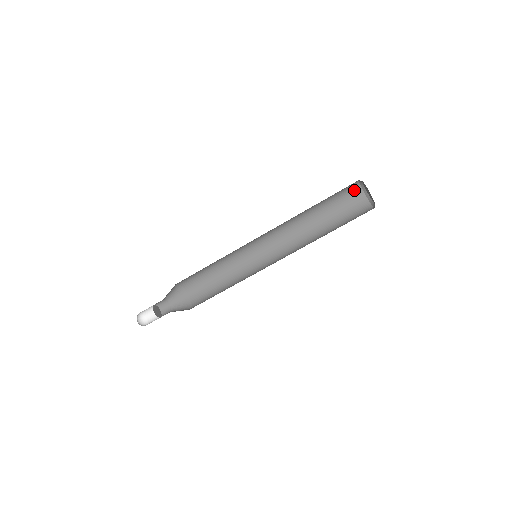
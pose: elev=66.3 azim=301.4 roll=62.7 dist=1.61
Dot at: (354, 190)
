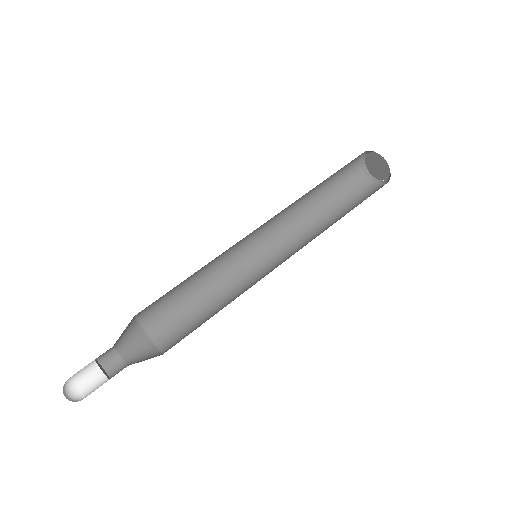
Dot at: (354, 166)
